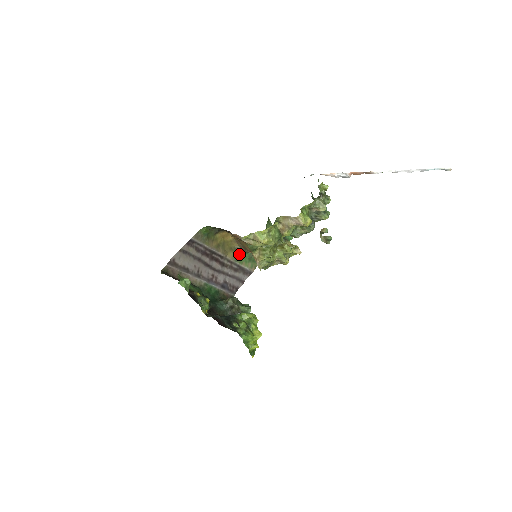
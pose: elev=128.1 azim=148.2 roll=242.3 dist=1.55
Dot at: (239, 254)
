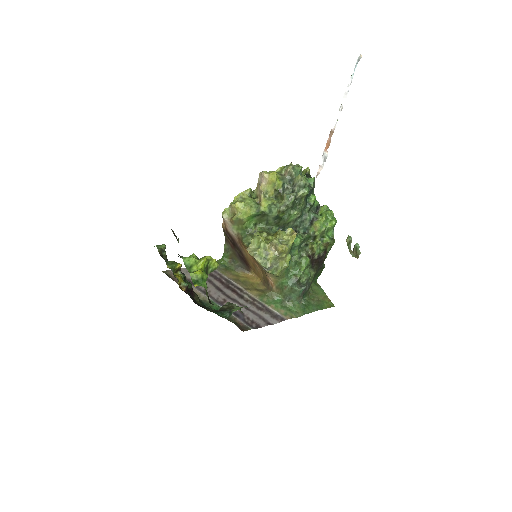
Dot at: (266, 295)
